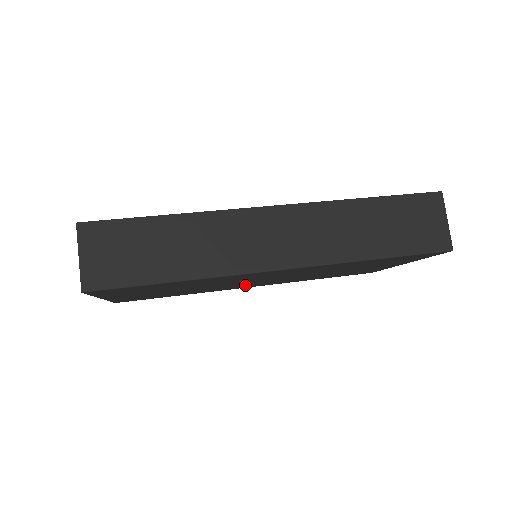
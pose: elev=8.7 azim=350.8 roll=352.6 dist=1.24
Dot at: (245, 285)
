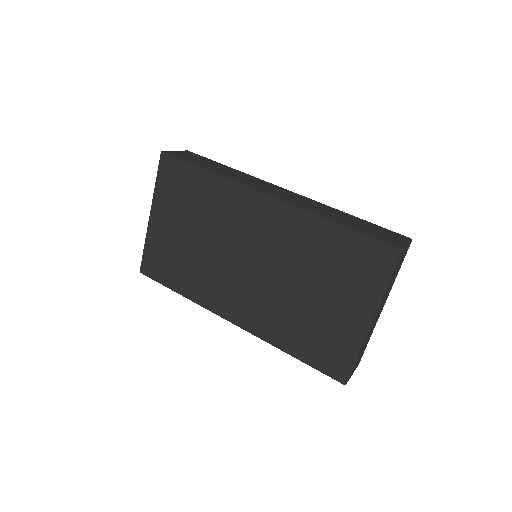
Dot at: (232, 291)
